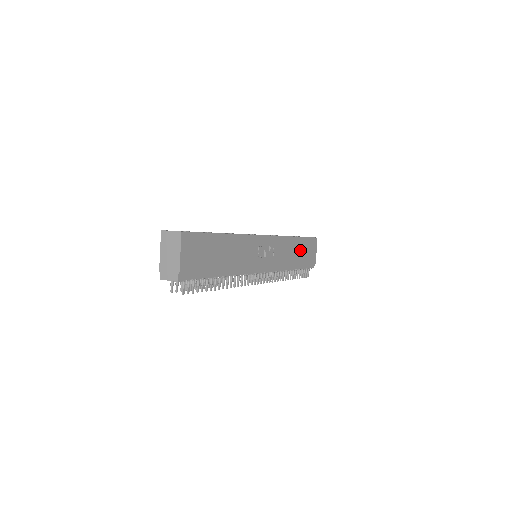
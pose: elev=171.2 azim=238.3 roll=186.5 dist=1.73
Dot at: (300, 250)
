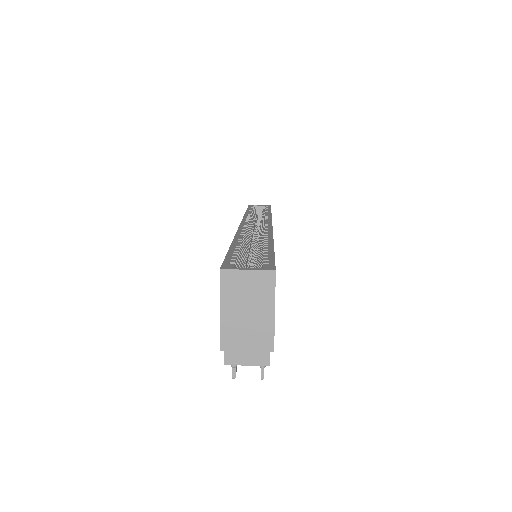
Dot at: occluded
